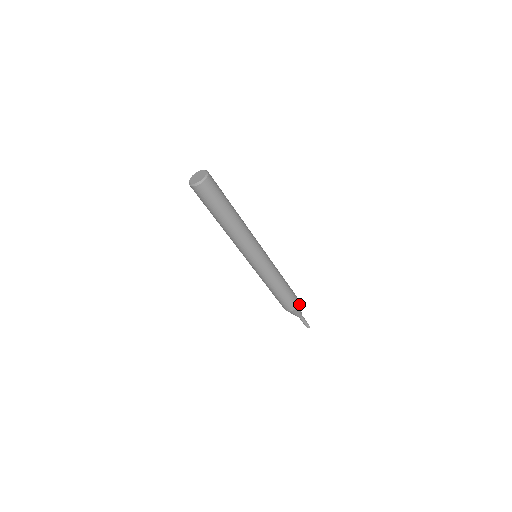
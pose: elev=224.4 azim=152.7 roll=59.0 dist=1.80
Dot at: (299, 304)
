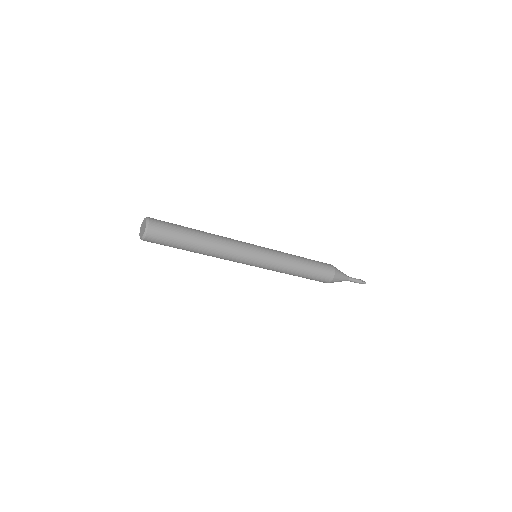
Dot at: (335, 274)
